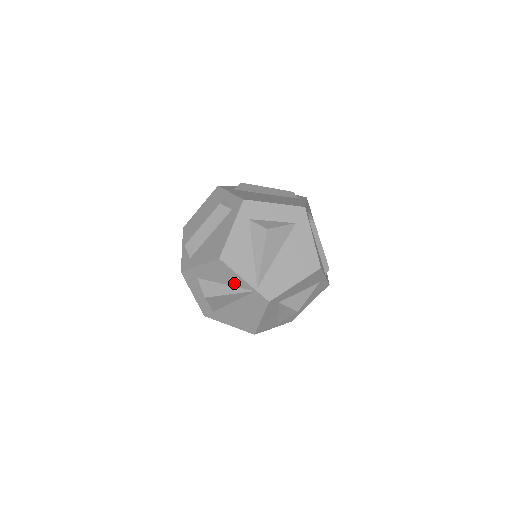
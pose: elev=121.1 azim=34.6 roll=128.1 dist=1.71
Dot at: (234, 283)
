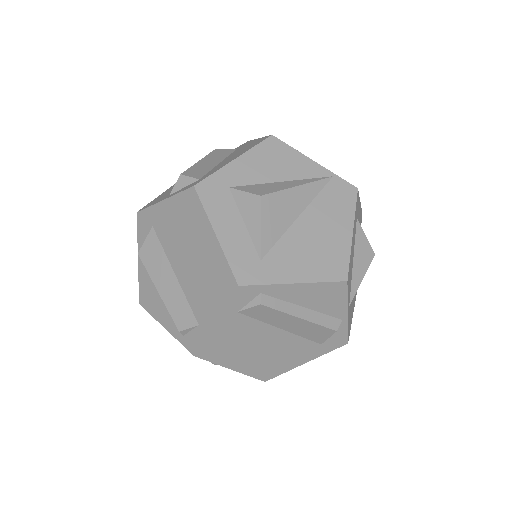
Dot at: (299, 173)
